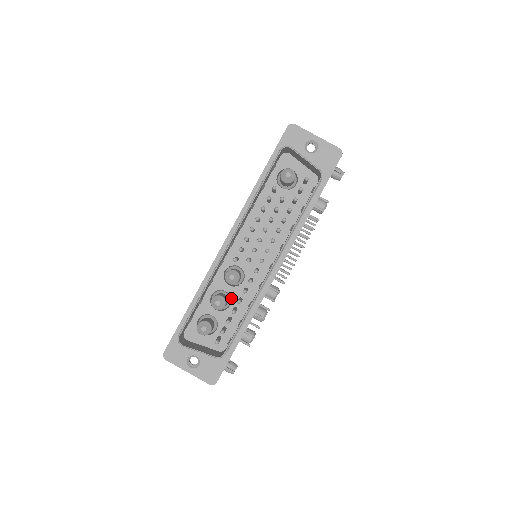
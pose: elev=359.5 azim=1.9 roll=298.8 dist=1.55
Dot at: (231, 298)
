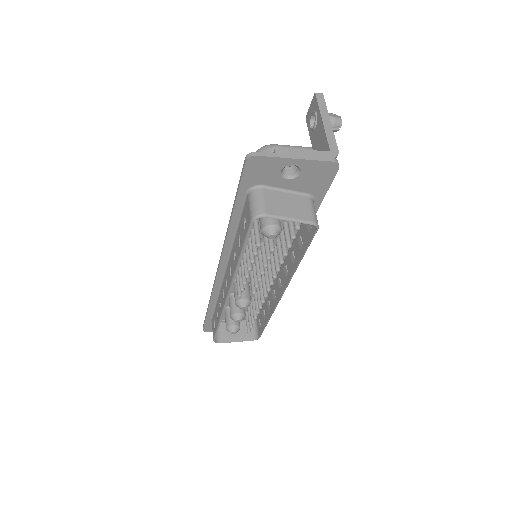
Dot at: occluded
